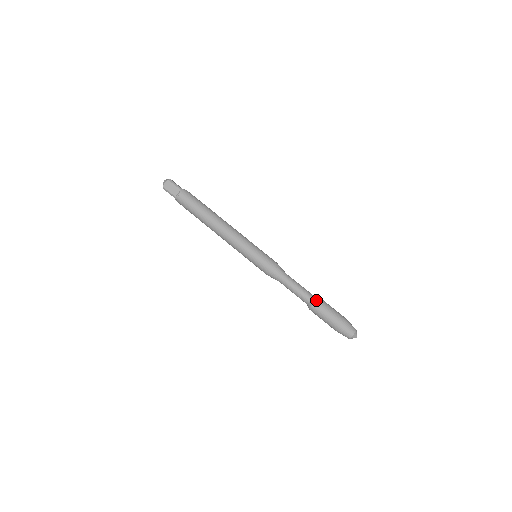
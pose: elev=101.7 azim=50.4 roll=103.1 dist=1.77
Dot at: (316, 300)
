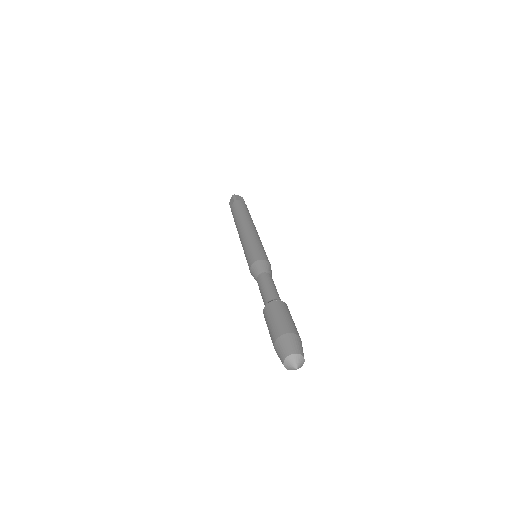
Dot at: occluded
